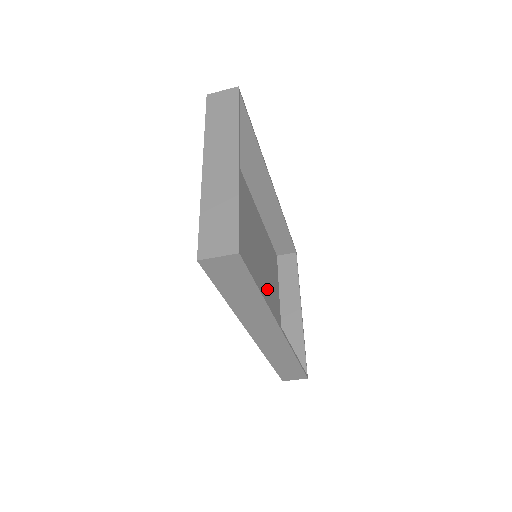
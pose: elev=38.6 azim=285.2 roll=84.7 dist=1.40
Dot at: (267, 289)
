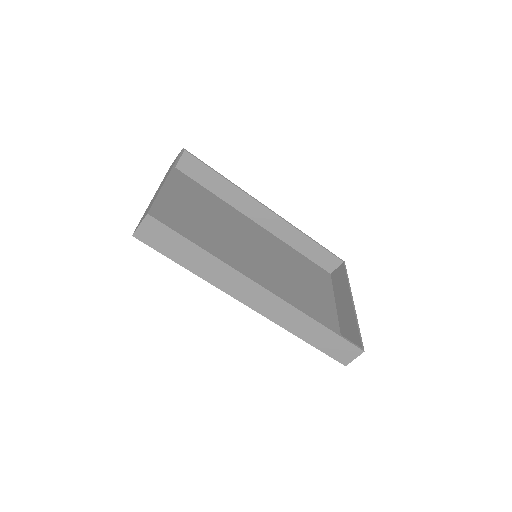
Dot at: (295, 287)
